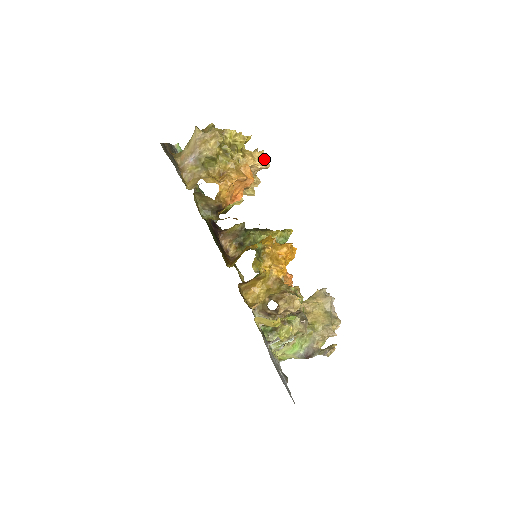
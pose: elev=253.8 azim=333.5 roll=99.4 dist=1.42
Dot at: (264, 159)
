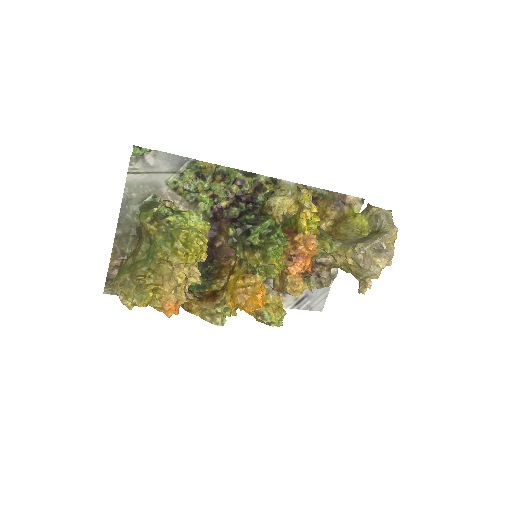
Dot at: (178, 296)
